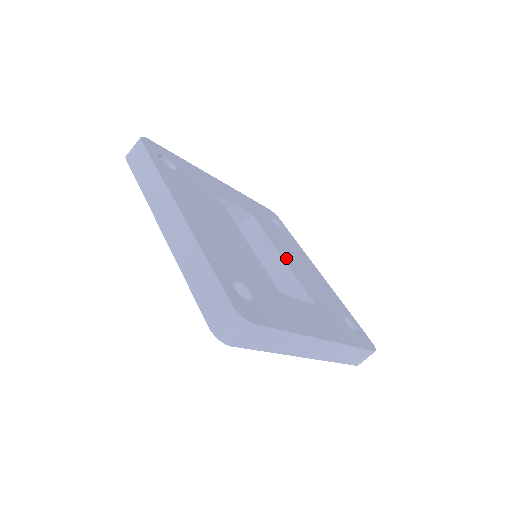
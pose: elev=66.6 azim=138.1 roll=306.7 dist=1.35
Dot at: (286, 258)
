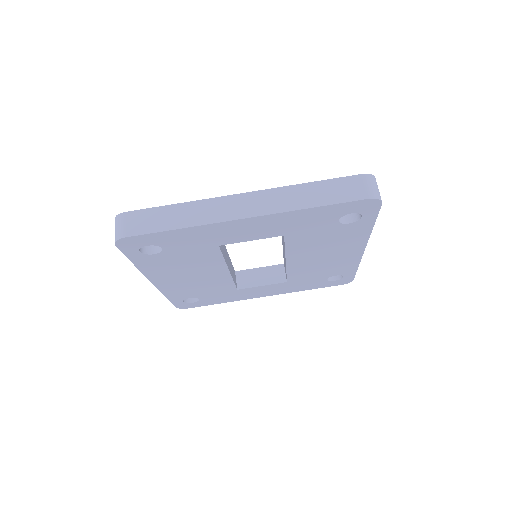
Dot at: occluded
